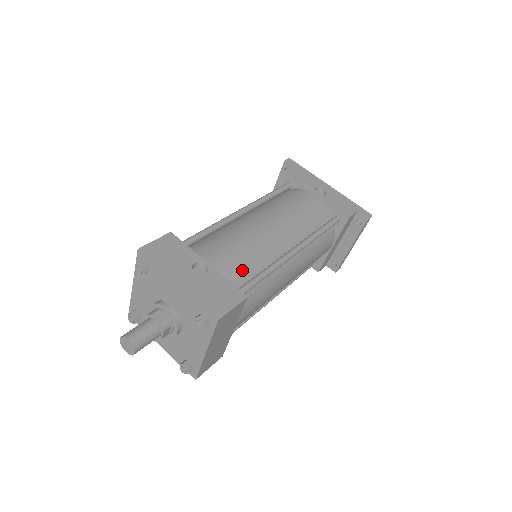
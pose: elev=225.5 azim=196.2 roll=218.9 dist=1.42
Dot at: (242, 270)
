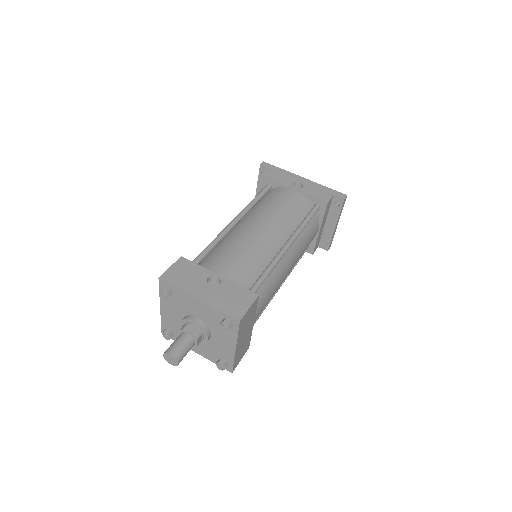
Dot at: (248, 273)
